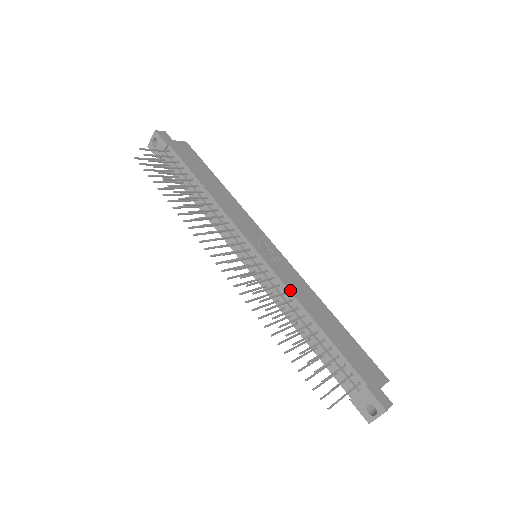
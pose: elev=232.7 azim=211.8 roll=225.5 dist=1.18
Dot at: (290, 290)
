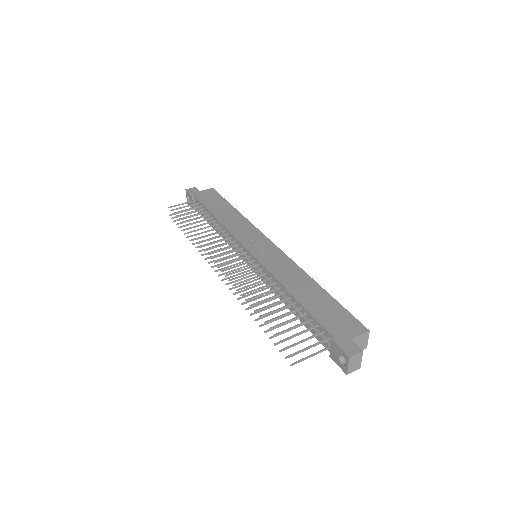
Dot at: (273, 274)
